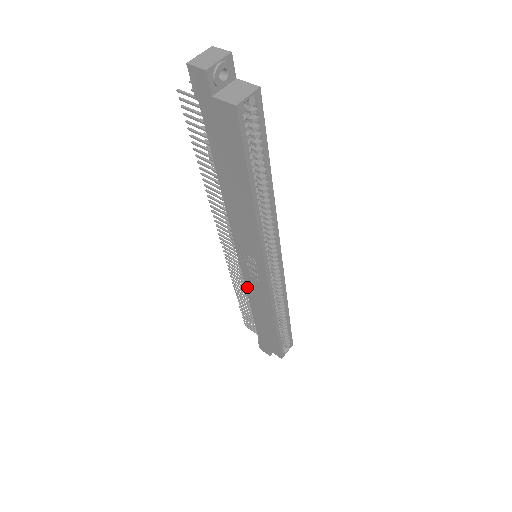
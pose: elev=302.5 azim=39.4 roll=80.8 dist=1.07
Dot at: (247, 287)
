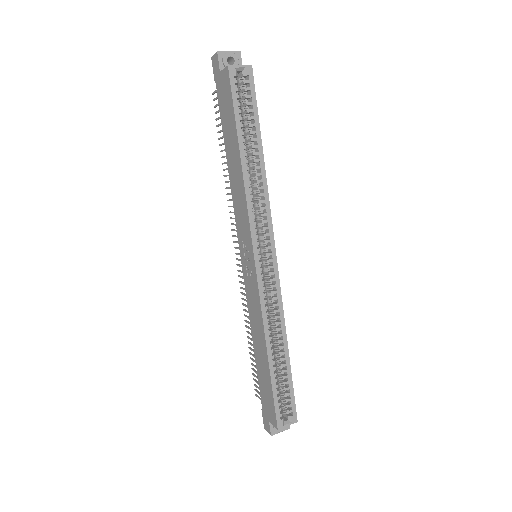
Dot at: (248, 301)
